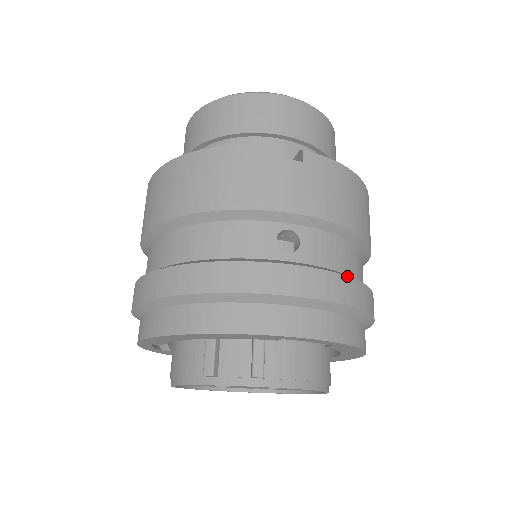
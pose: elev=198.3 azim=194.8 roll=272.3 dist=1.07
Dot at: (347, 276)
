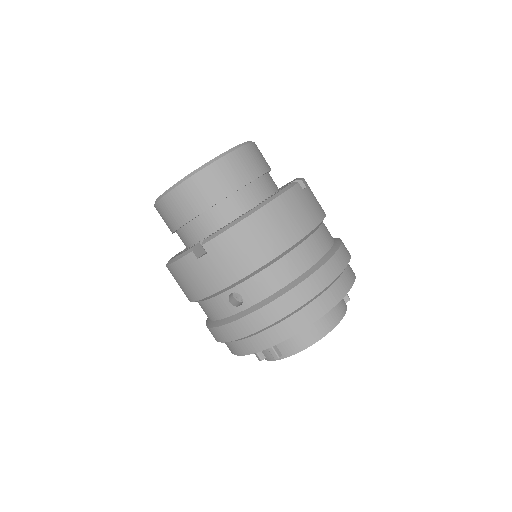
Dot at: (278, 298)
